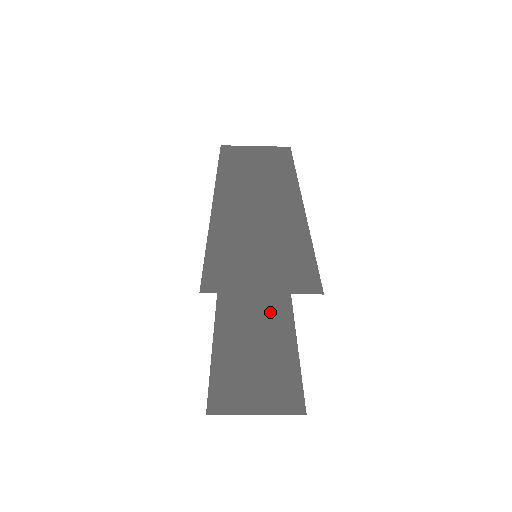
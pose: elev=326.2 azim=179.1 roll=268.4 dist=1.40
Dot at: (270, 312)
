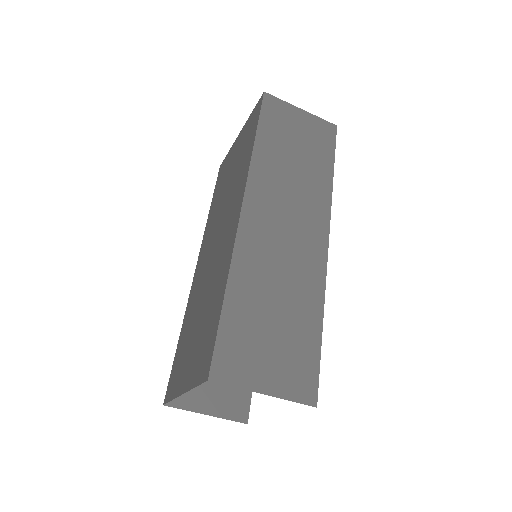
Dot at: occluded
